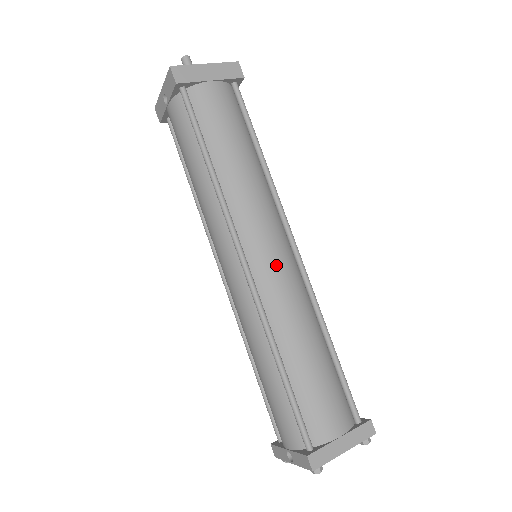
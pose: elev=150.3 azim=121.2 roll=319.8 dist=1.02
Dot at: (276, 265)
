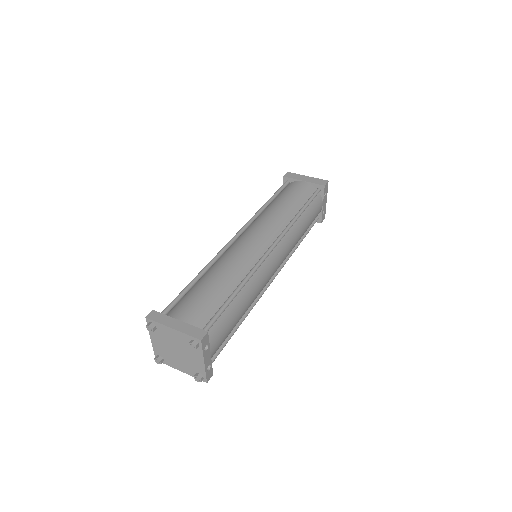
Dot at: (248, 242)
